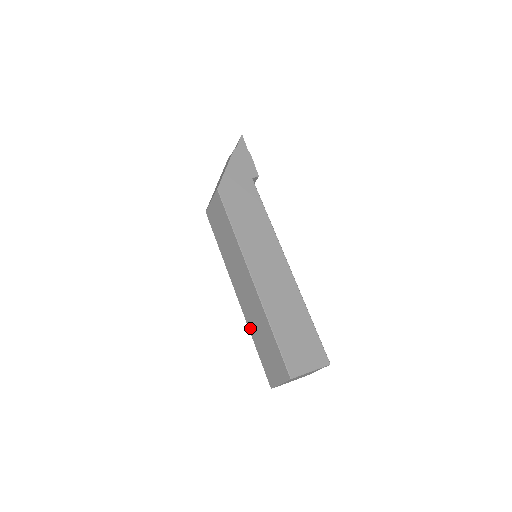
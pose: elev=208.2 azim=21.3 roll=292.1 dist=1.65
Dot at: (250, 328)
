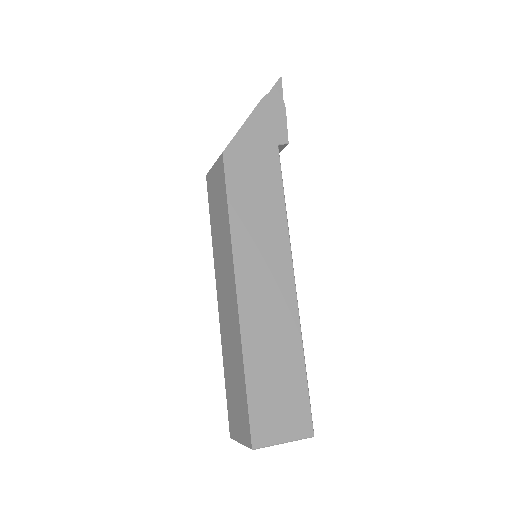
Dot at: (223, 352)
